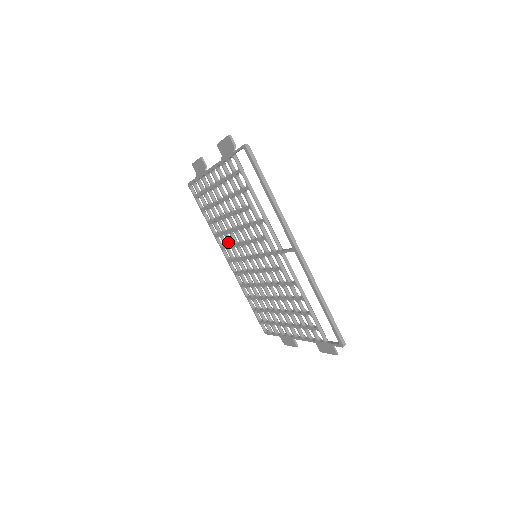
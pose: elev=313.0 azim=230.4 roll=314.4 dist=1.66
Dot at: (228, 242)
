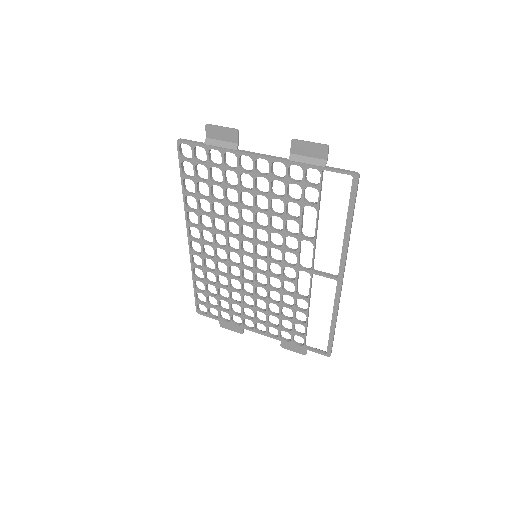
Dot at: (212, 226)
